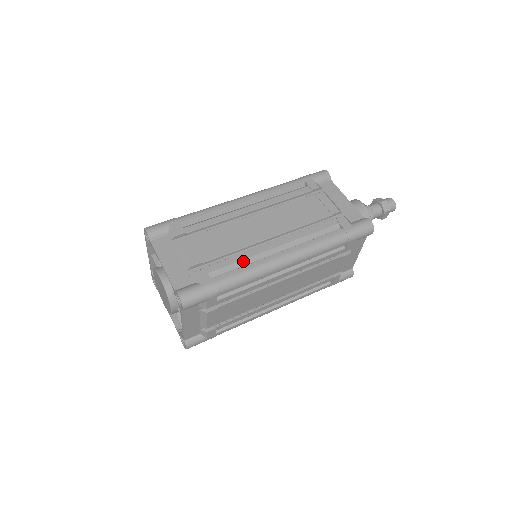
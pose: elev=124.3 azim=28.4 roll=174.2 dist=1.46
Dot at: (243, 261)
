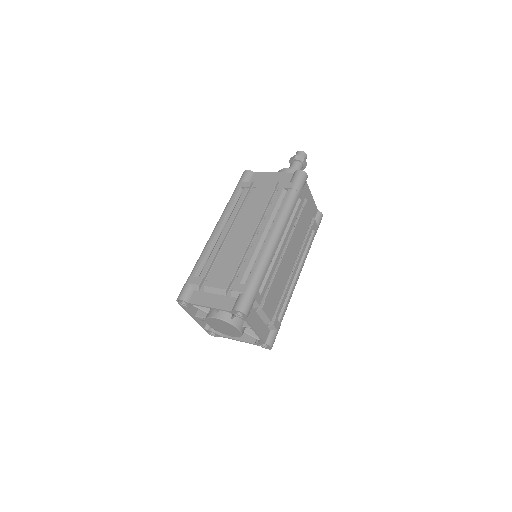
Dot at: (252, 259)
